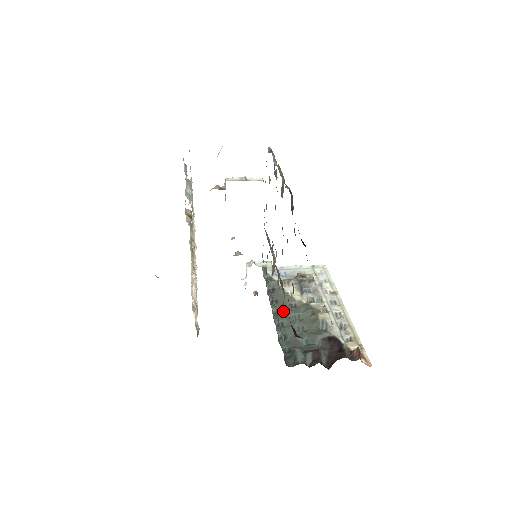
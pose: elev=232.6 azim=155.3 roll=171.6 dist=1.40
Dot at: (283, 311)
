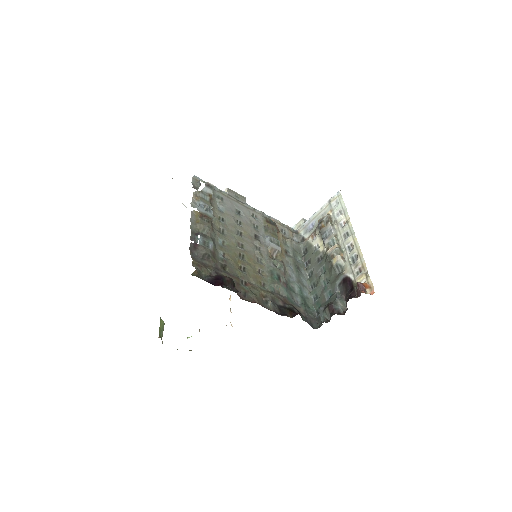
Dot at: (286, 293)
